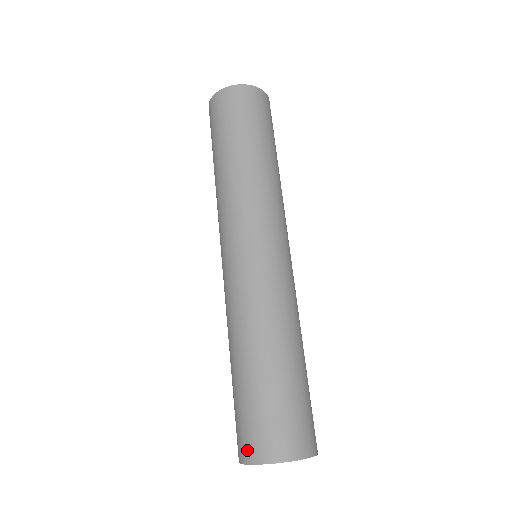
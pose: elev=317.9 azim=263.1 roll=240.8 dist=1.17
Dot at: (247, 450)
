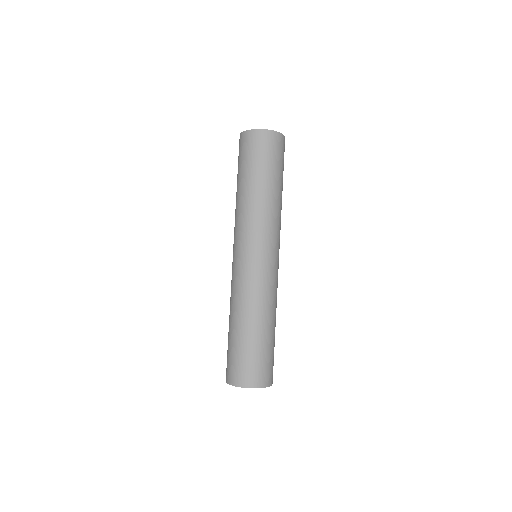
Dot at: occluded
